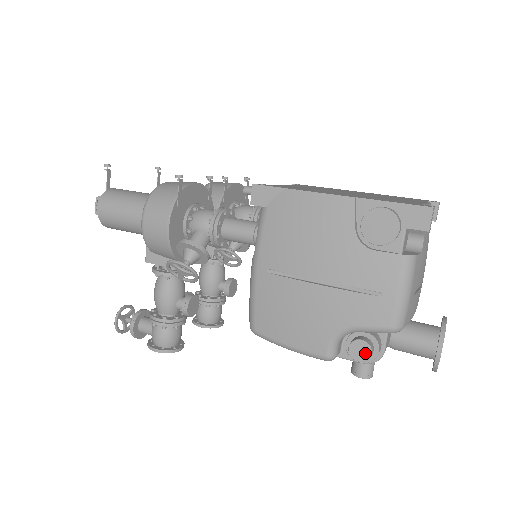
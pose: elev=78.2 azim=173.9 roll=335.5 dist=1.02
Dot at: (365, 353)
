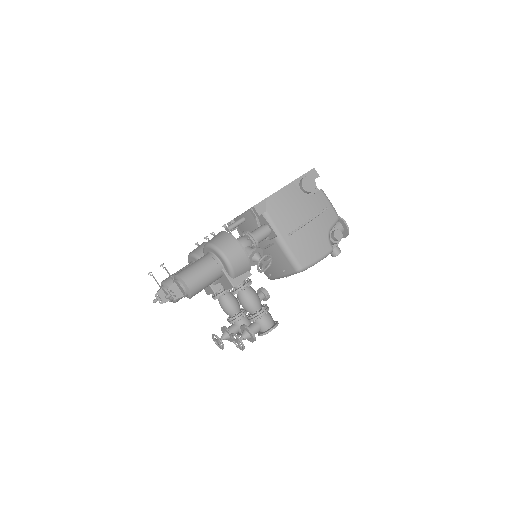
Dot at: (340, 234)
